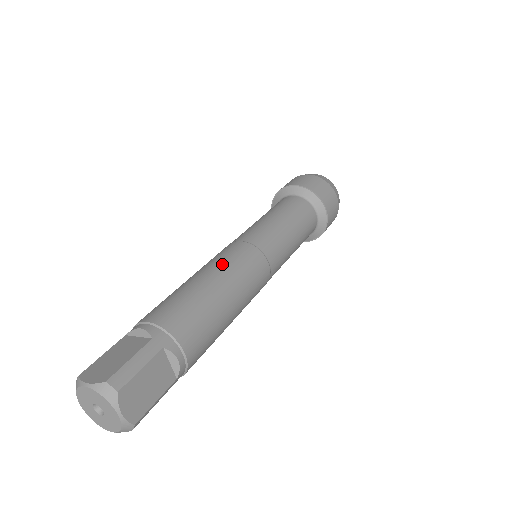
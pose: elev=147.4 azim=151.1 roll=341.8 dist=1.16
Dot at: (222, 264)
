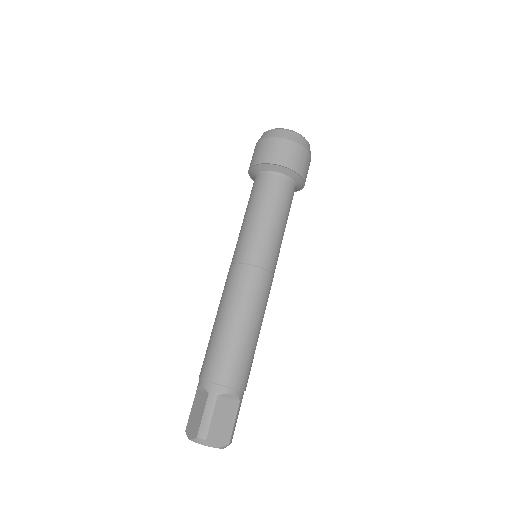
Dot at: (261, 309)
